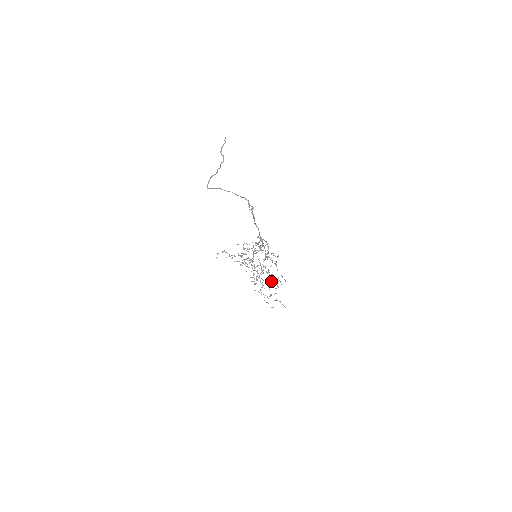
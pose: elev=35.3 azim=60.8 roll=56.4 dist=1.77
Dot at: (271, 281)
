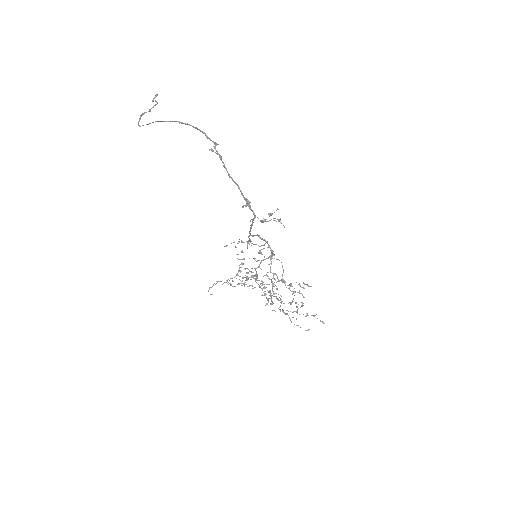
Dot at: occluded
